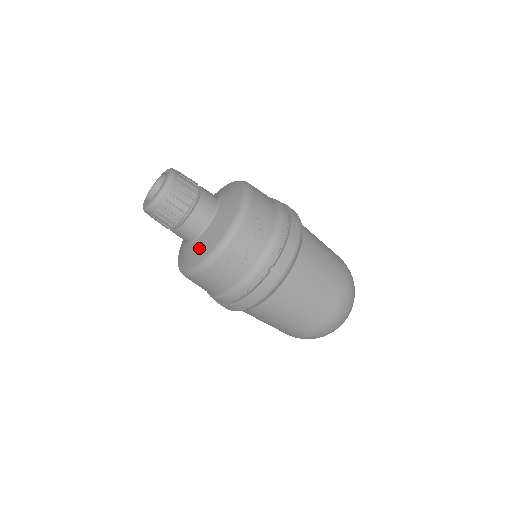
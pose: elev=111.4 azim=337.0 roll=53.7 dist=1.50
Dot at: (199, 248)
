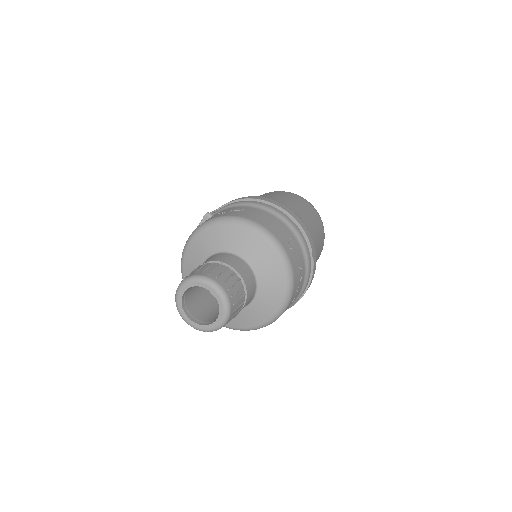
Dot at: (266, 302)
